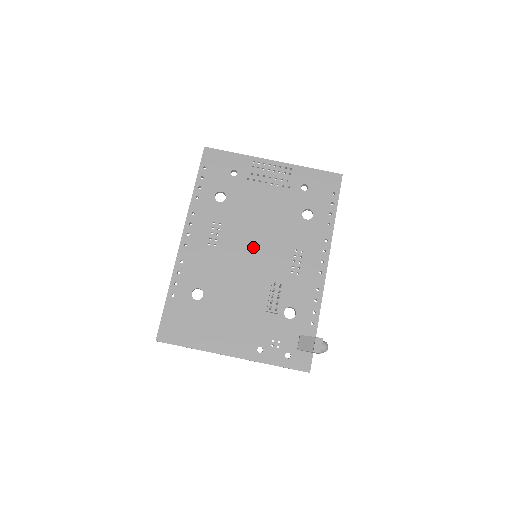
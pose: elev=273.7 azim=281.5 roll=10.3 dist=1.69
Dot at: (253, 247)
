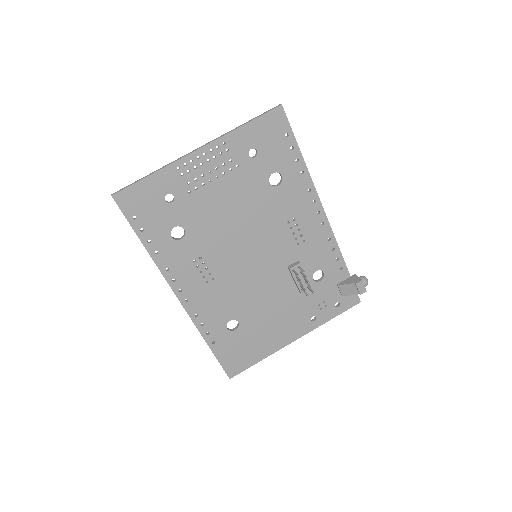
Dot at: (248, 252)
